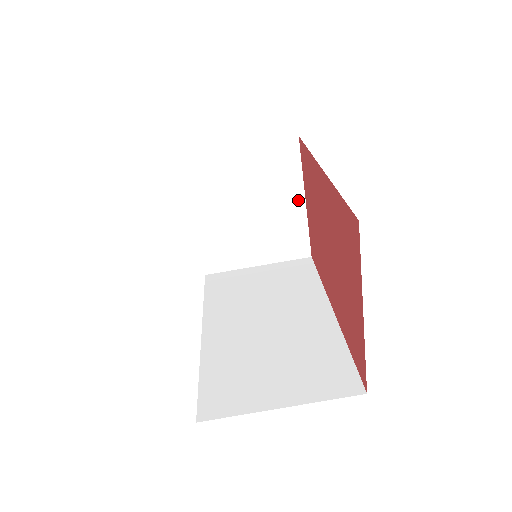
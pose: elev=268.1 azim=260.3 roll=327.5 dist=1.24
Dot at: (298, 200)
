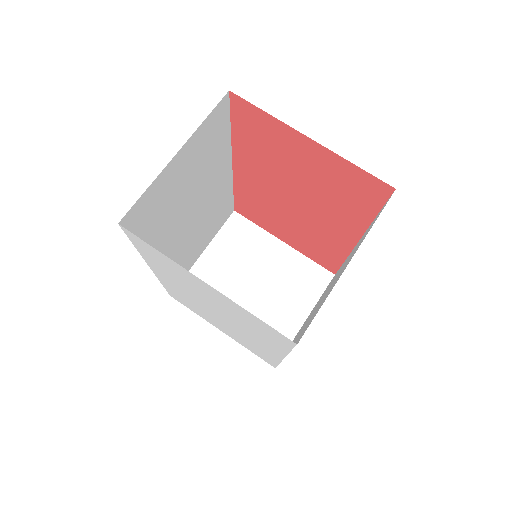
Dot at: (278, 247)
